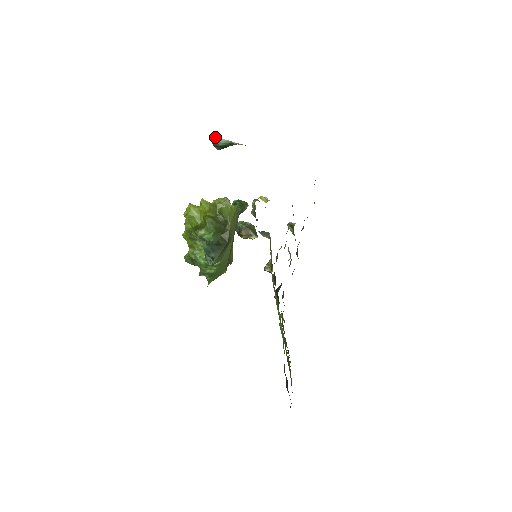
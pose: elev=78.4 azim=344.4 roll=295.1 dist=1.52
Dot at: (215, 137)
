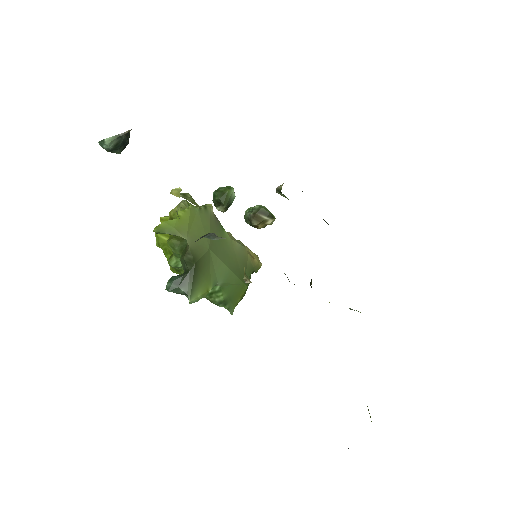
Dot at: (99, 142)
